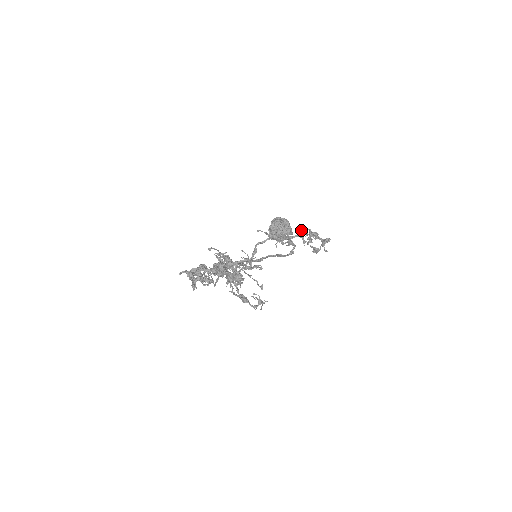
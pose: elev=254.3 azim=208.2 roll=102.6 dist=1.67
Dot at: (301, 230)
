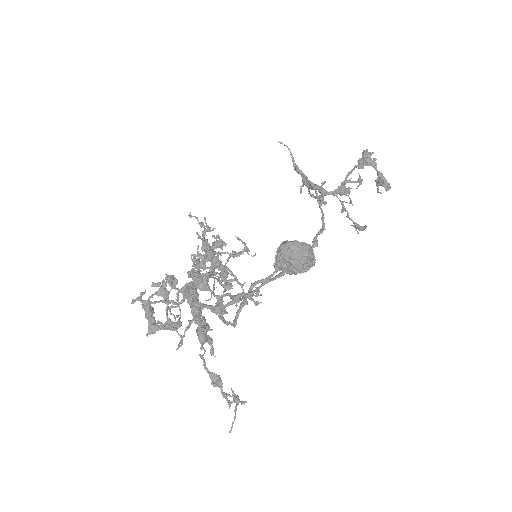
Dot at: (342, 194)
